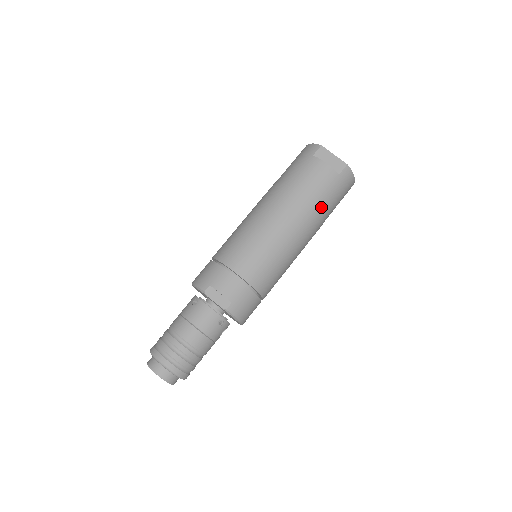
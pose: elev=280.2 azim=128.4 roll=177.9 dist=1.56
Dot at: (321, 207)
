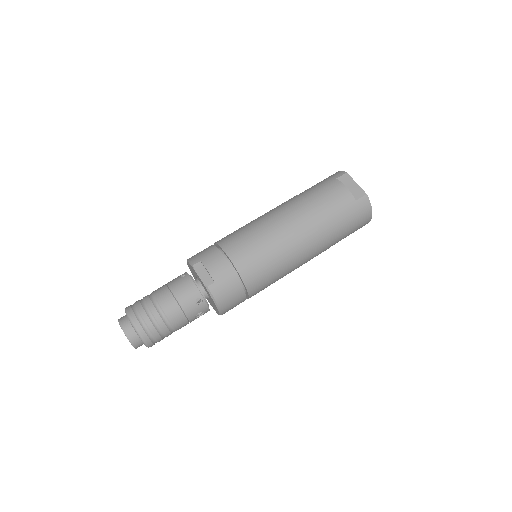
Dot at: (330, 225)
